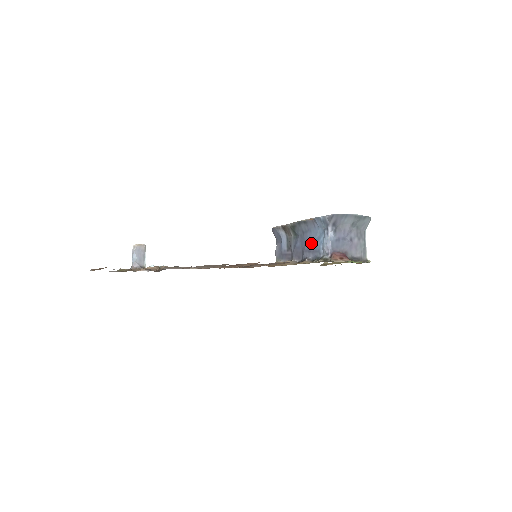
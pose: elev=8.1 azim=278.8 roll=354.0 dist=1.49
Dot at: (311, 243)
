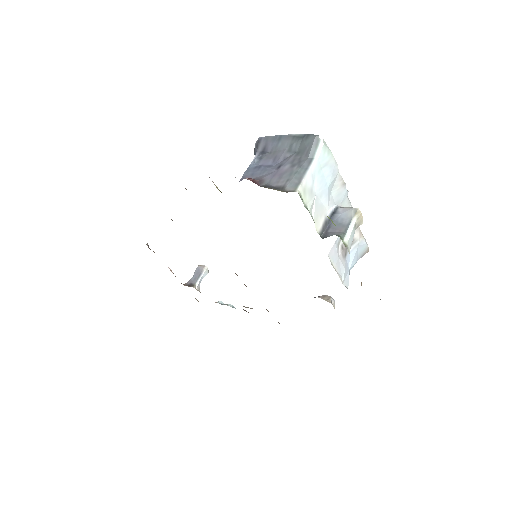
Dot at: occluded
